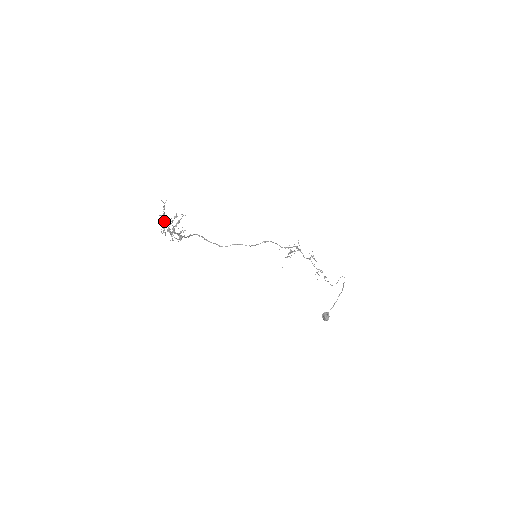
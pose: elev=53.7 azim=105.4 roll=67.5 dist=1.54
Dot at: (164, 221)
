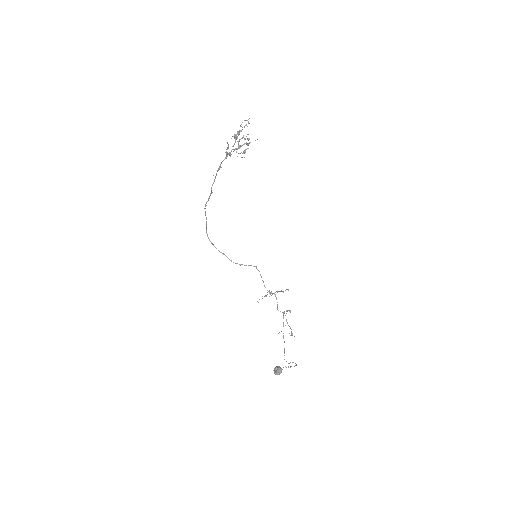
Dot at: (228, 145)
